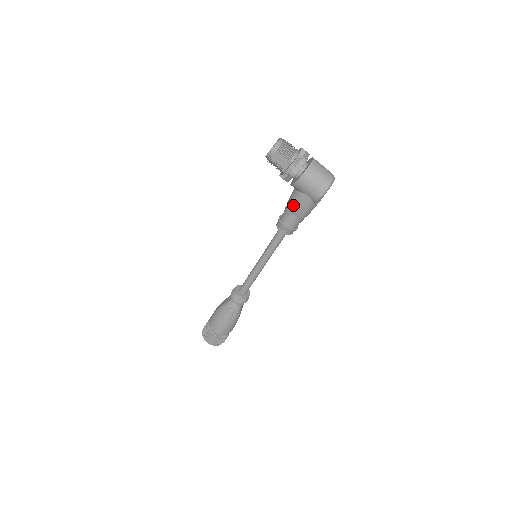
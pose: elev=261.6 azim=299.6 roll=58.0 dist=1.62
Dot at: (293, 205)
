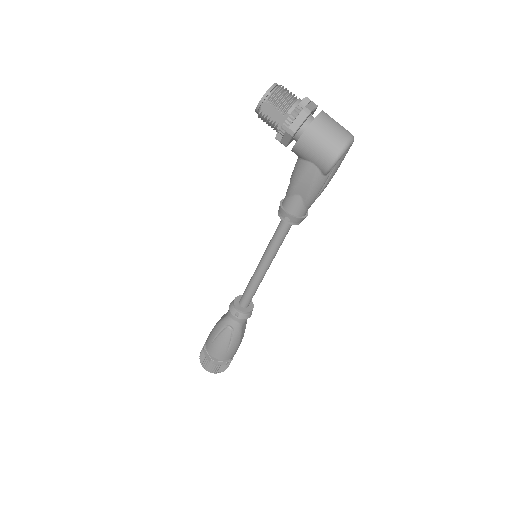
Dot at: (296, 180)
